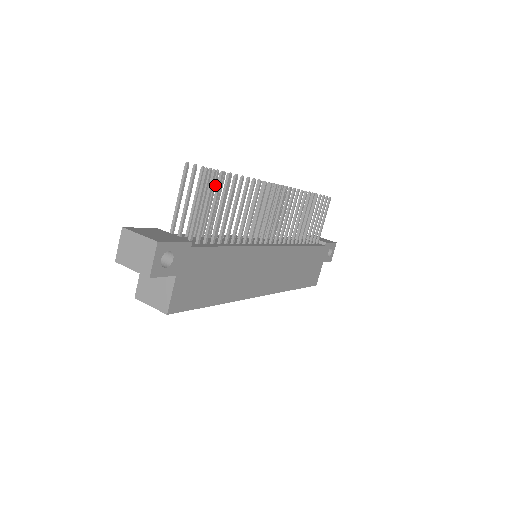
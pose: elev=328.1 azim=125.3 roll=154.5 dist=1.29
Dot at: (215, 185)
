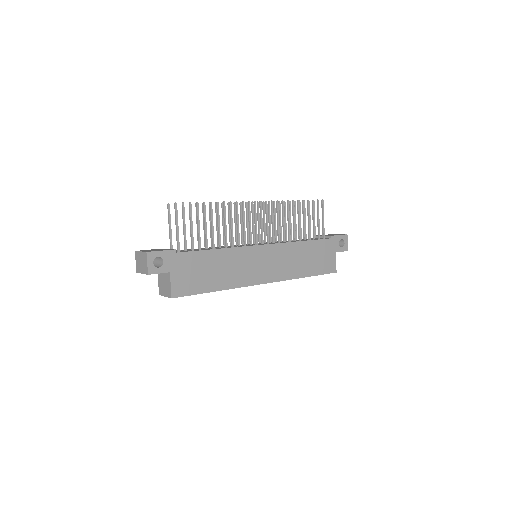
Dot at: occluded
